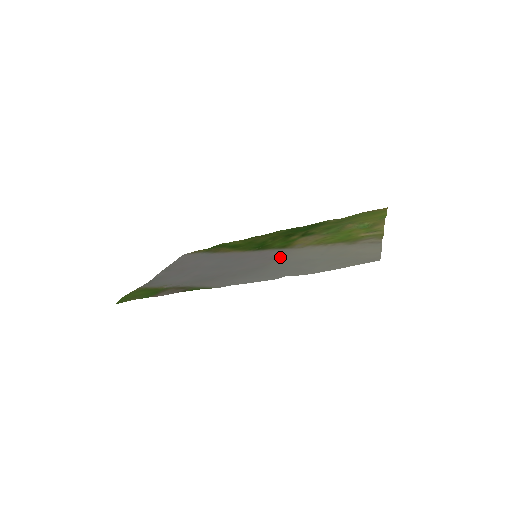
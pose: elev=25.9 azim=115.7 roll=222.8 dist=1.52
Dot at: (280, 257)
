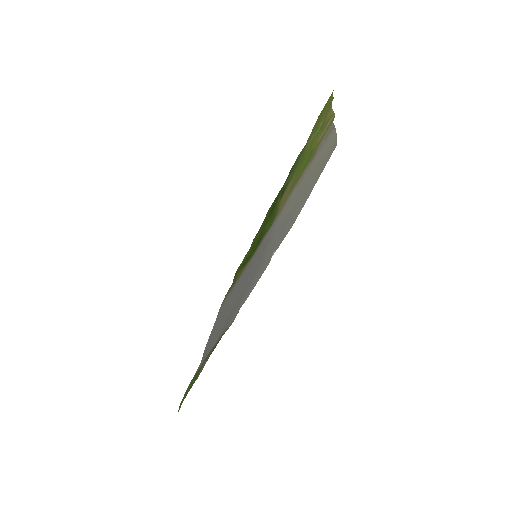
Dot at: (270, 237)
